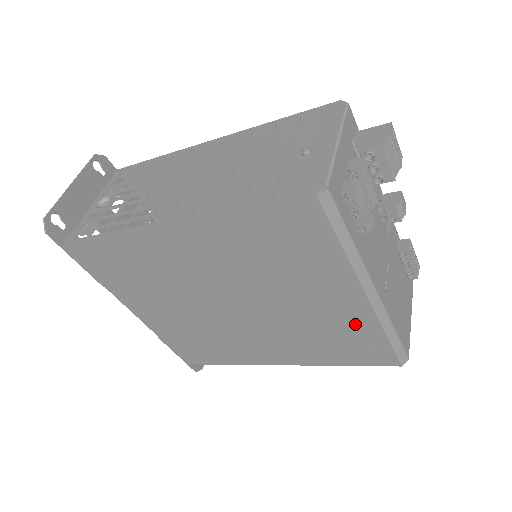
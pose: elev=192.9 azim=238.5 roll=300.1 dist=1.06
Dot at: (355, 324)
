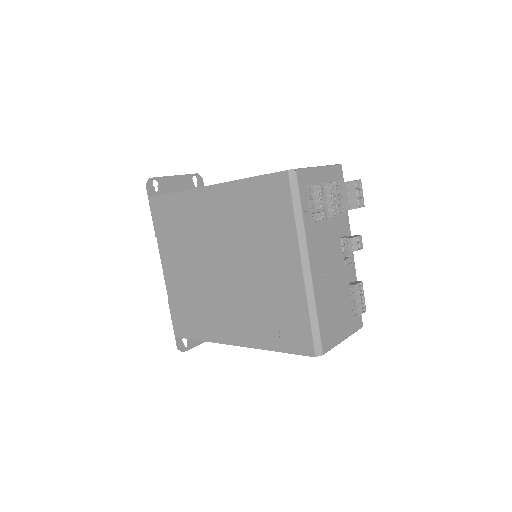
Dot at: (291, 297)
